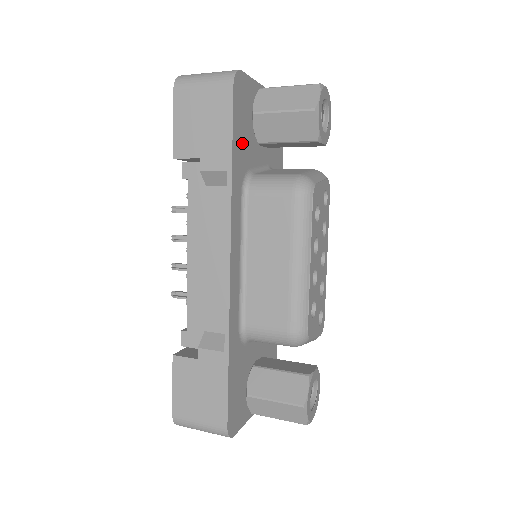
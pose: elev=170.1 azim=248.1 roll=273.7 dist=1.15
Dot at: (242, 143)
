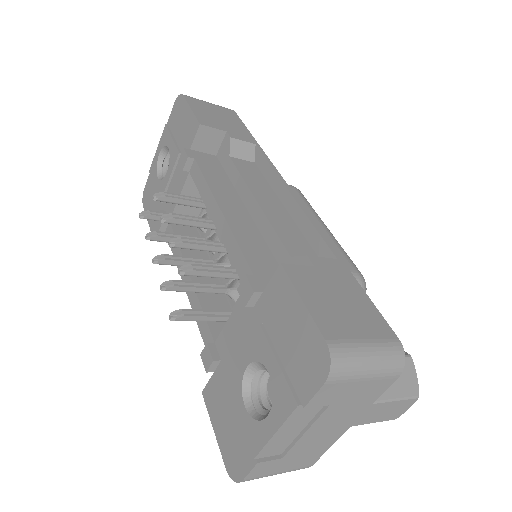
Dot at: occluded
